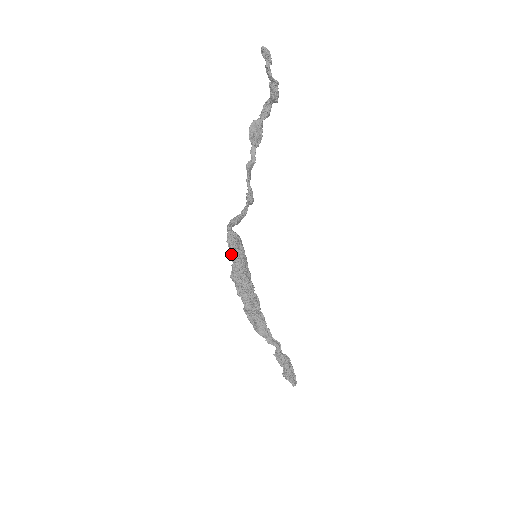
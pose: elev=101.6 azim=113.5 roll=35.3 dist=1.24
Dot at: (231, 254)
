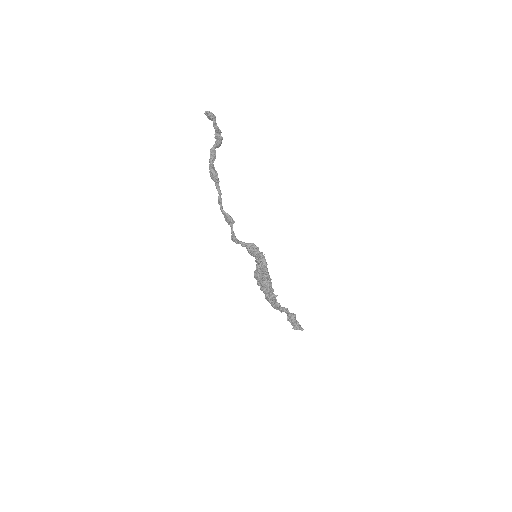
Dot at: (257, 259)
